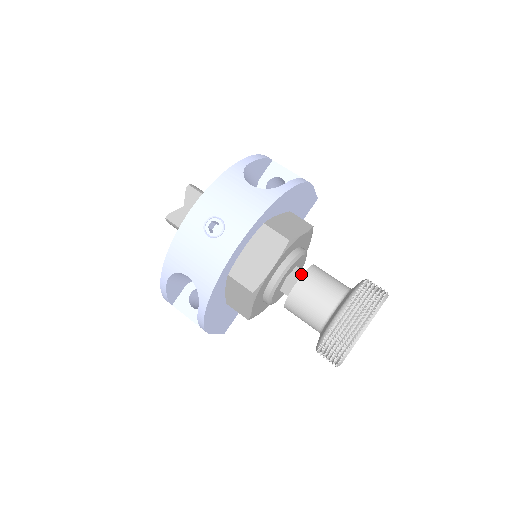
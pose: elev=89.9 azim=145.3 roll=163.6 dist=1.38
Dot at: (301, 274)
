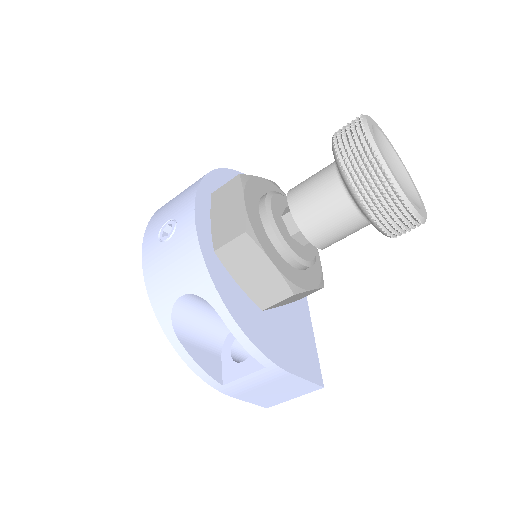
Dot at: occluded
